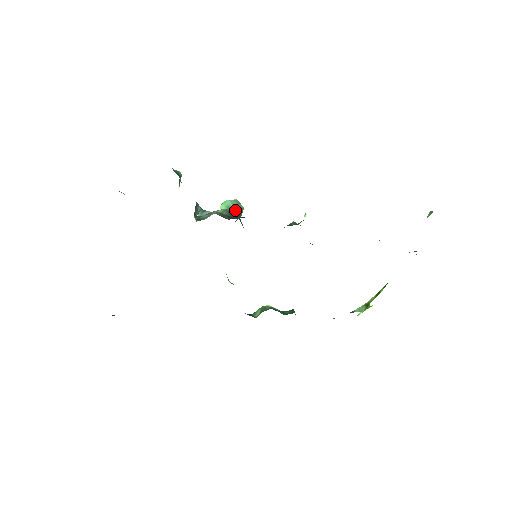
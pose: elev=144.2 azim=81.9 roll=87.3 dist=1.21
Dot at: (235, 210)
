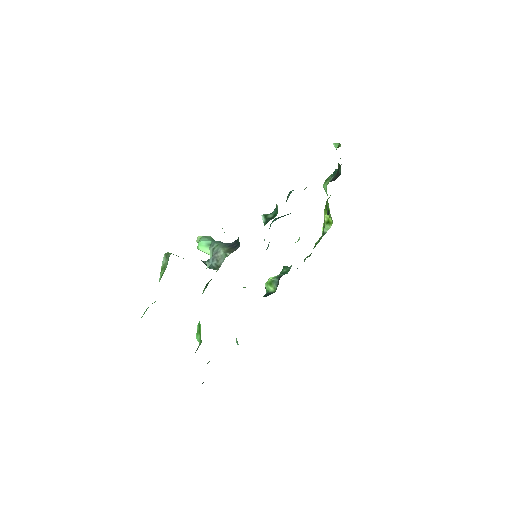
Dot at: (219, 242)
